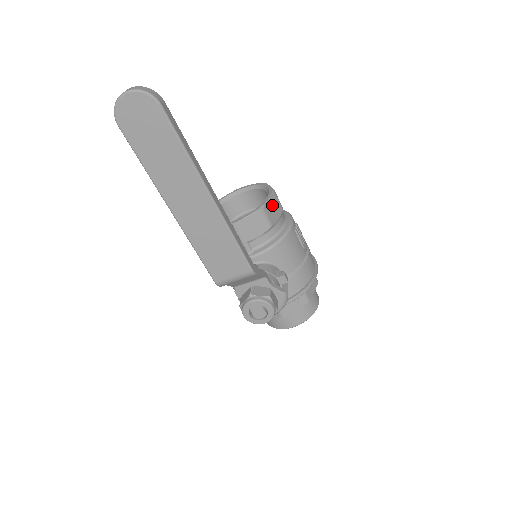
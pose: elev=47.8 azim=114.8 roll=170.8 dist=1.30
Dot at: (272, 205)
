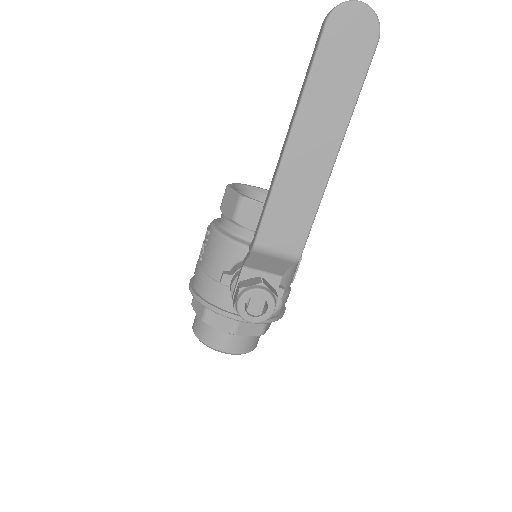
Dot at: occluded
